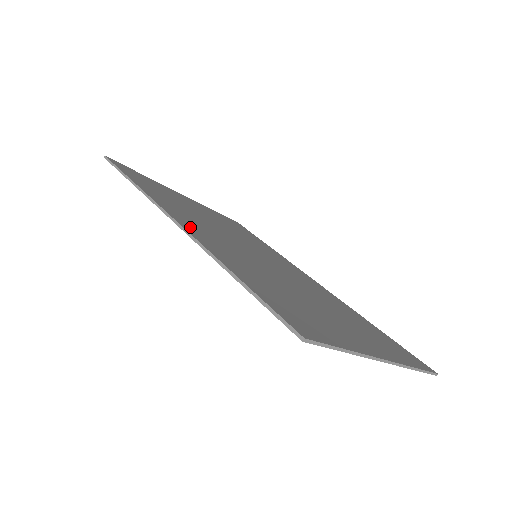
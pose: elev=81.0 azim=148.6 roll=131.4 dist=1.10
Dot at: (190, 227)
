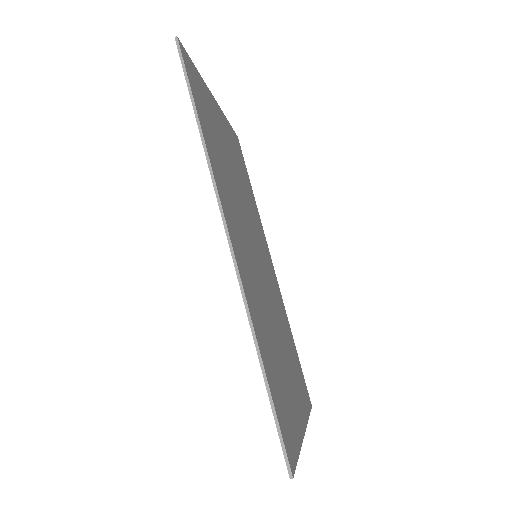
Dot at: (238, 251)
